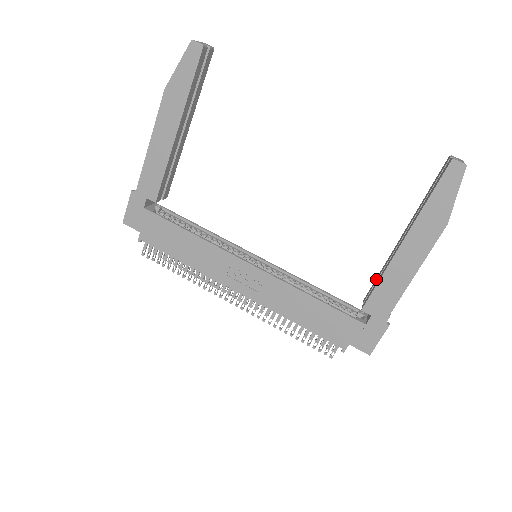
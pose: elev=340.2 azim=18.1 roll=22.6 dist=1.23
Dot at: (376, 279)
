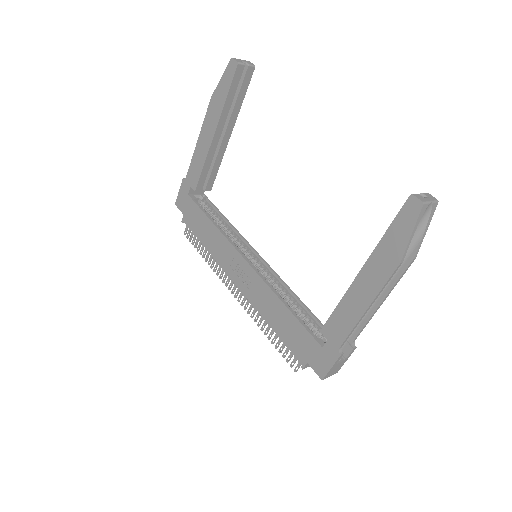
Dot at: occluded
